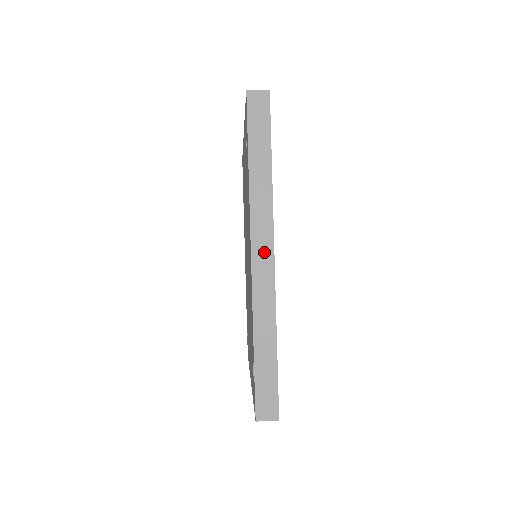
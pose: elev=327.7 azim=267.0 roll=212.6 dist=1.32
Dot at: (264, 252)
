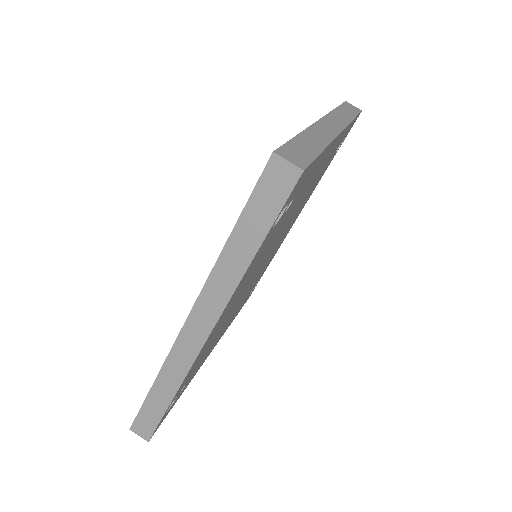
Dot at: (199, 329)
